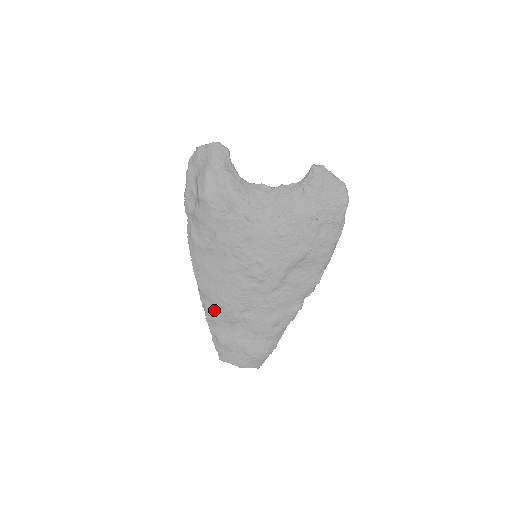
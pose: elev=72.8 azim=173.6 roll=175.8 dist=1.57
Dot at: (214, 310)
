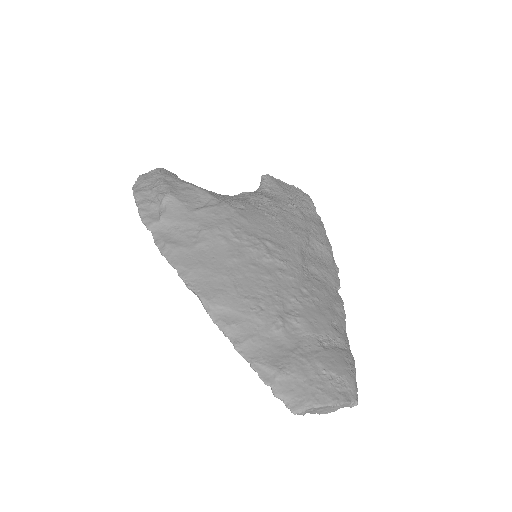
Dot at: (243, 323)
